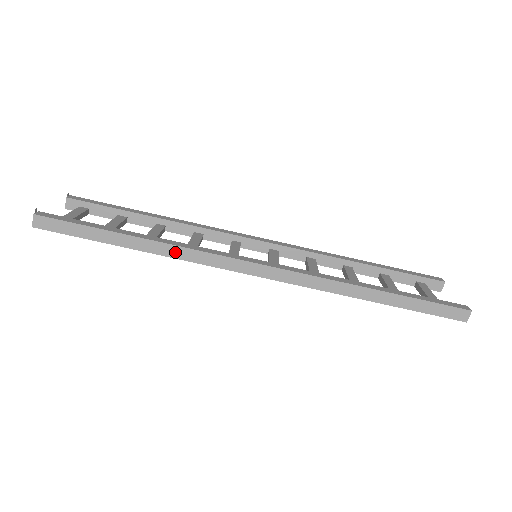
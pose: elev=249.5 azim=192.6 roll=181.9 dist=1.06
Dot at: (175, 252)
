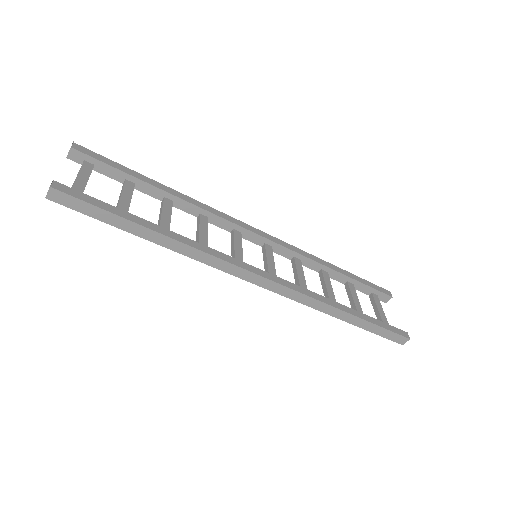
Dot at: (192, 253)
